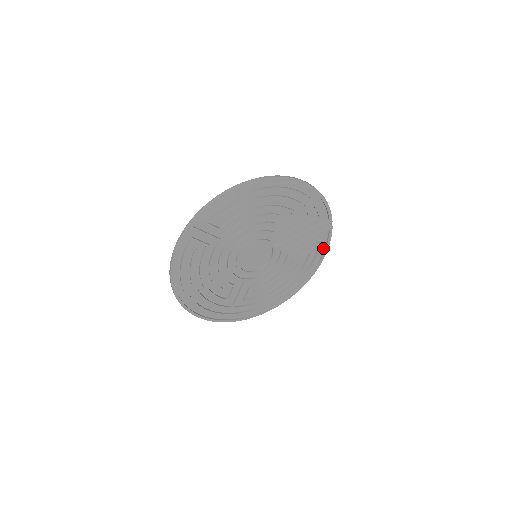
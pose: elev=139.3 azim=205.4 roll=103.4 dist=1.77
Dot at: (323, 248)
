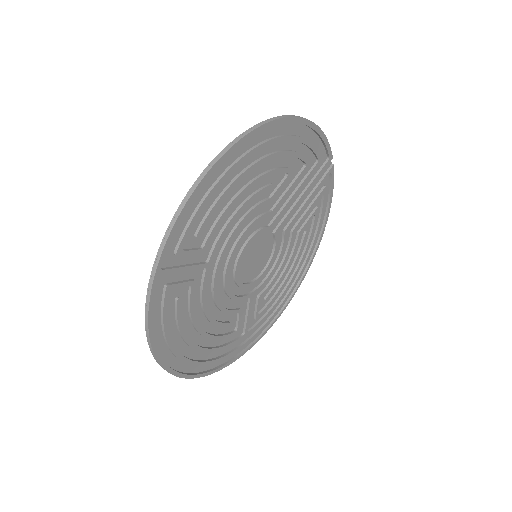
Dot at: (326, 199)
